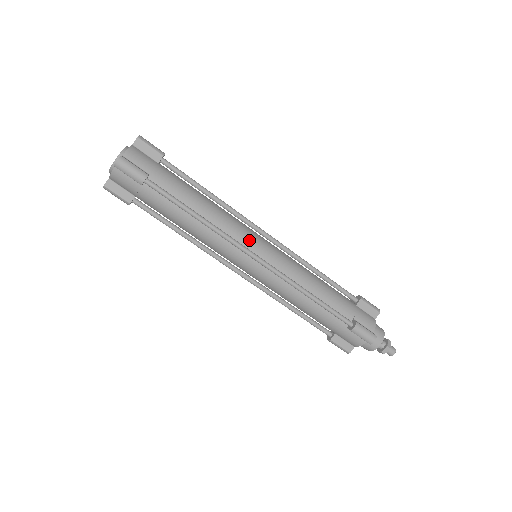
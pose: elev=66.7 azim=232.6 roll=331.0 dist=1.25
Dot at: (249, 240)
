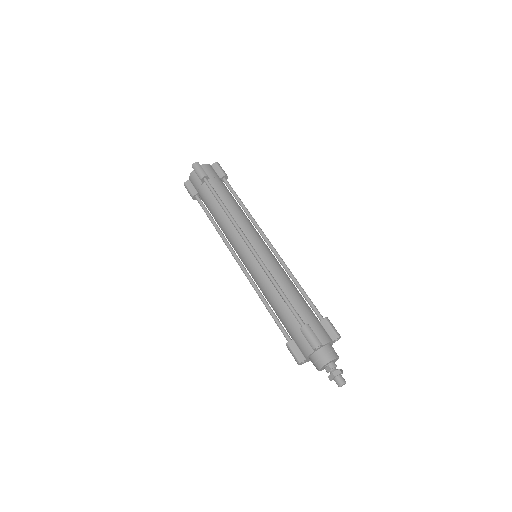
Dot at: occluded
